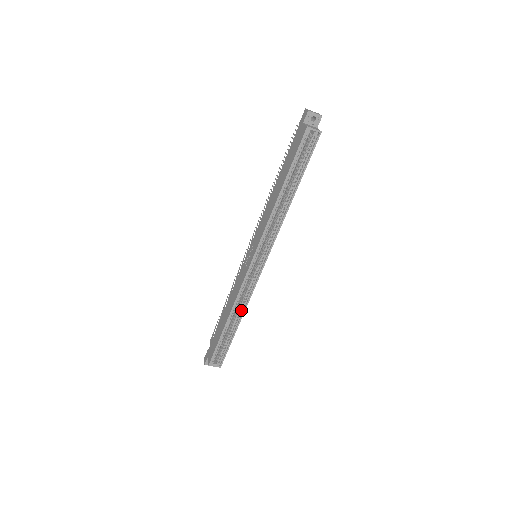
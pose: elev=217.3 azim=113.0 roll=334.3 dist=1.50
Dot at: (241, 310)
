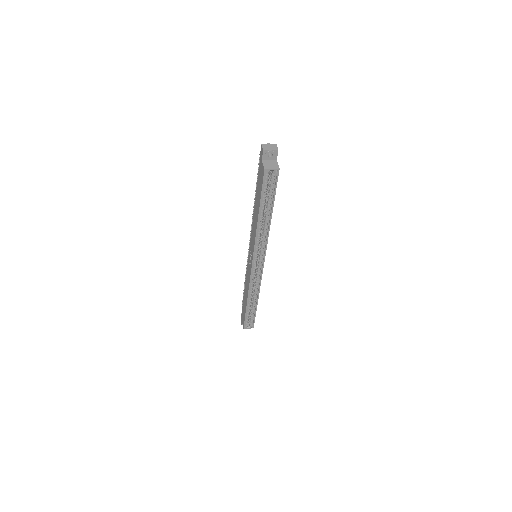
Dot at: (256, 293)
